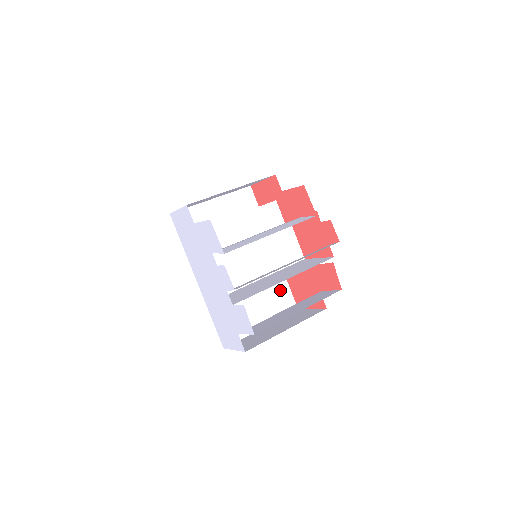
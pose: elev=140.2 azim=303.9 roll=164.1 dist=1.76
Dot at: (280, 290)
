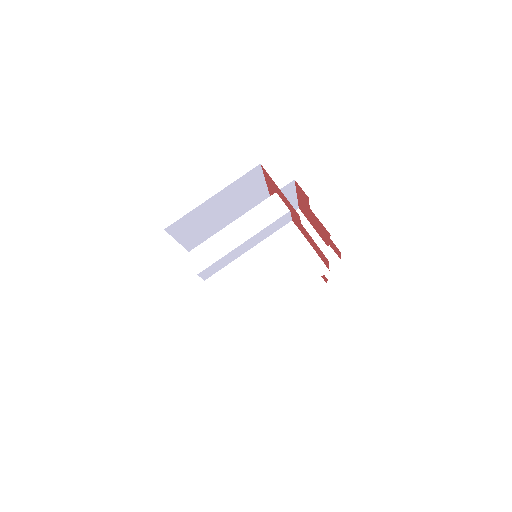
Dot at: occluded
